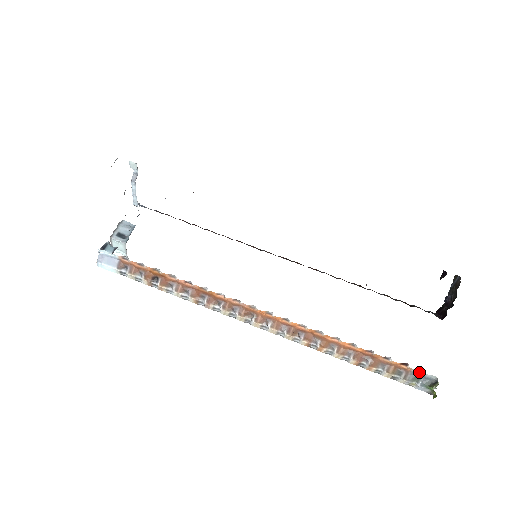
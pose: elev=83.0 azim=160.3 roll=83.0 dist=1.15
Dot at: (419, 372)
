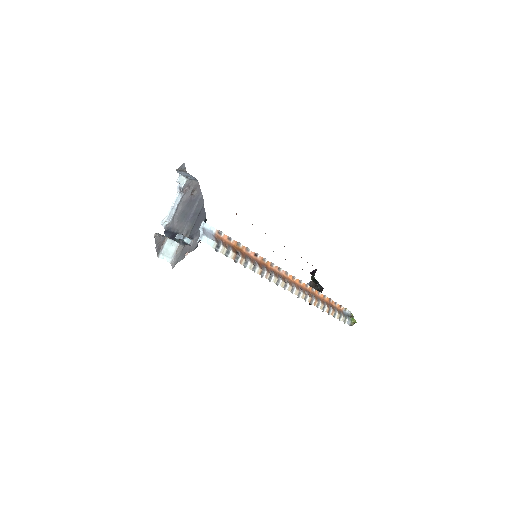
Dot at: (345, 311)
